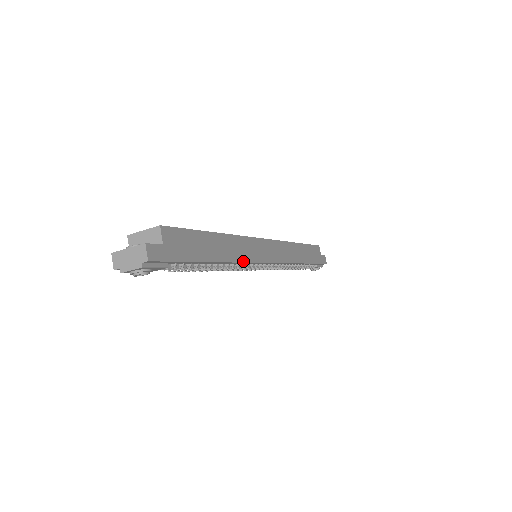
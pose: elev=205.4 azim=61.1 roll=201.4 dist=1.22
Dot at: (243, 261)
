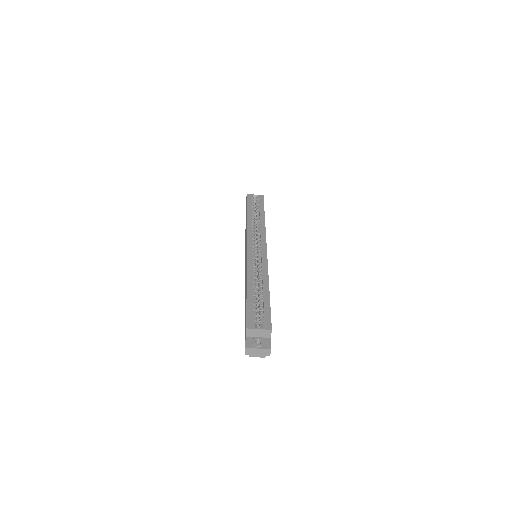
Dot at: occluded
